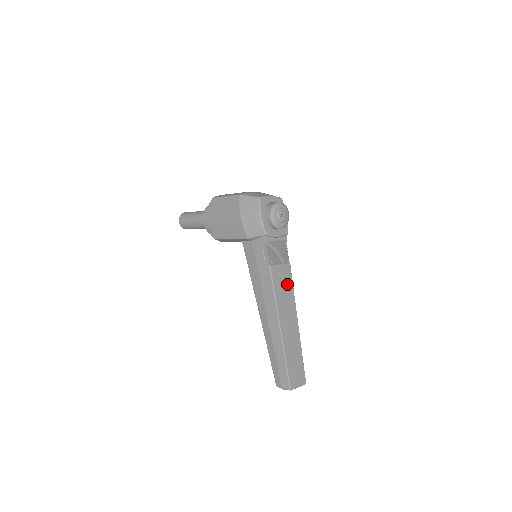
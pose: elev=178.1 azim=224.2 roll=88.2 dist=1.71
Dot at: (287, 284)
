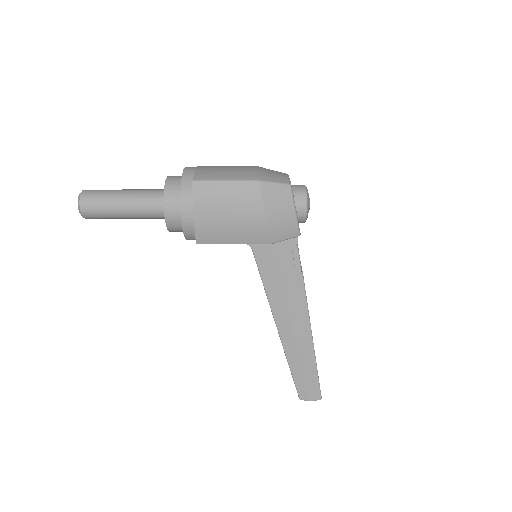
Dot at: occluded
